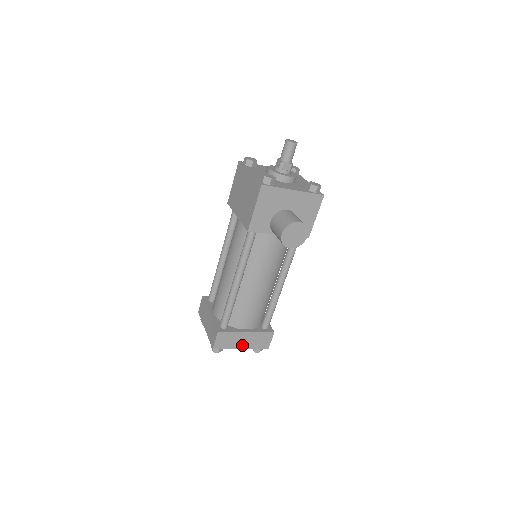
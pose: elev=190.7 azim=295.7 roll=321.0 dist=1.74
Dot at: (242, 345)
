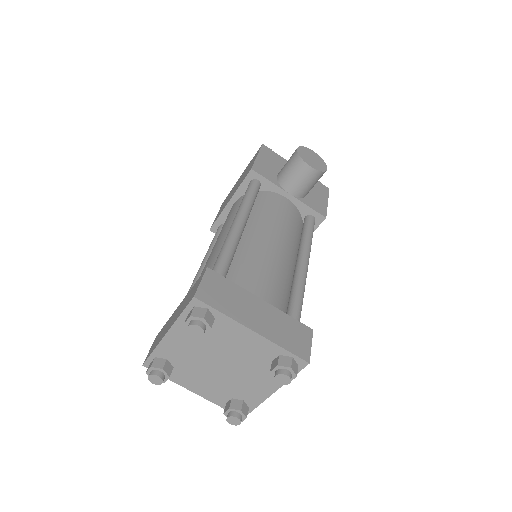
Dot at: (254, 324)
